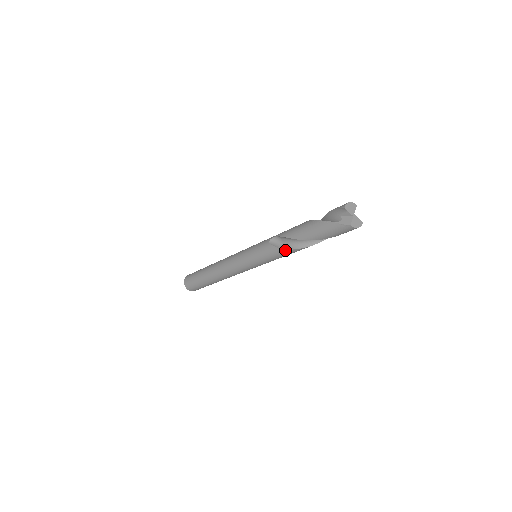
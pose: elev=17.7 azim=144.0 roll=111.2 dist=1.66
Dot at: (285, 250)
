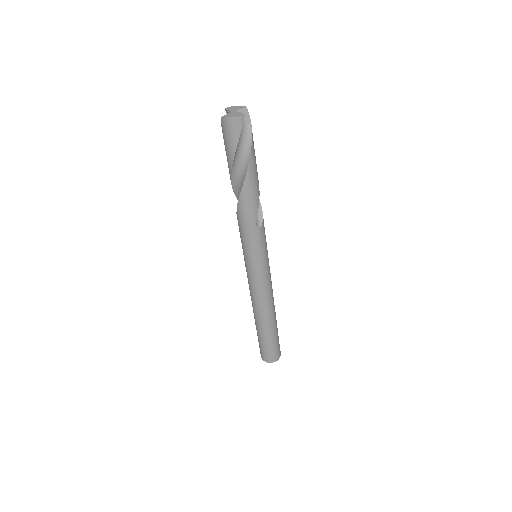
Dot at: (237, 210)
